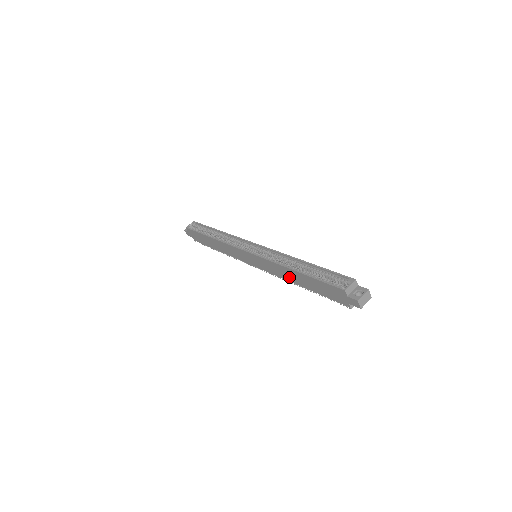
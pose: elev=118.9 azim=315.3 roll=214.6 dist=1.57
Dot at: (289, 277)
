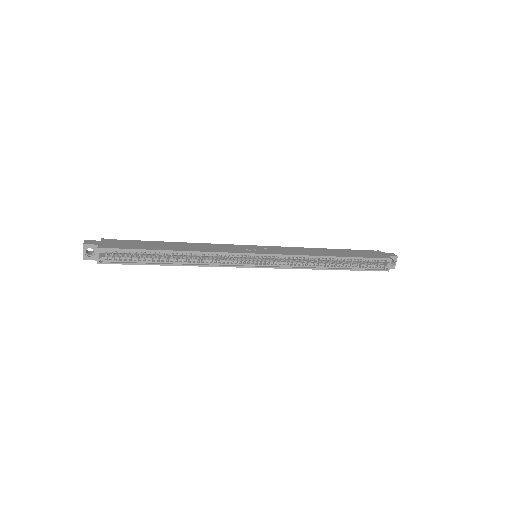
Dot at: occluded
